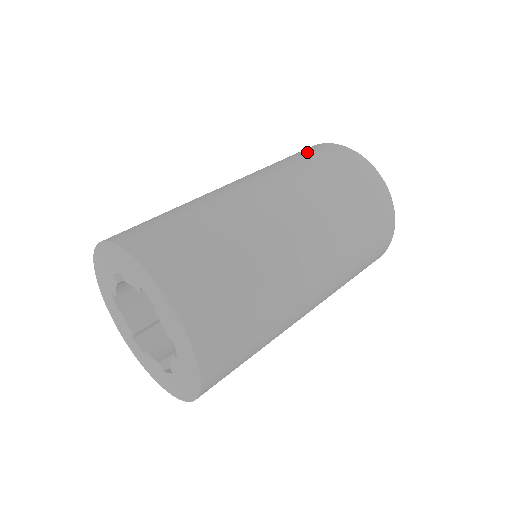
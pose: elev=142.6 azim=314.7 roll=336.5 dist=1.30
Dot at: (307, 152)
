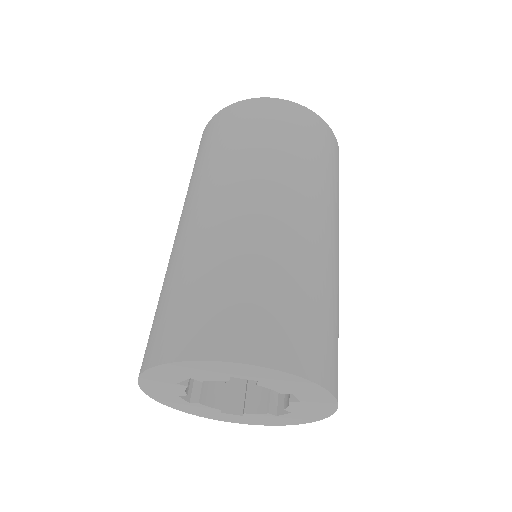
Dot at: (224, 128)
